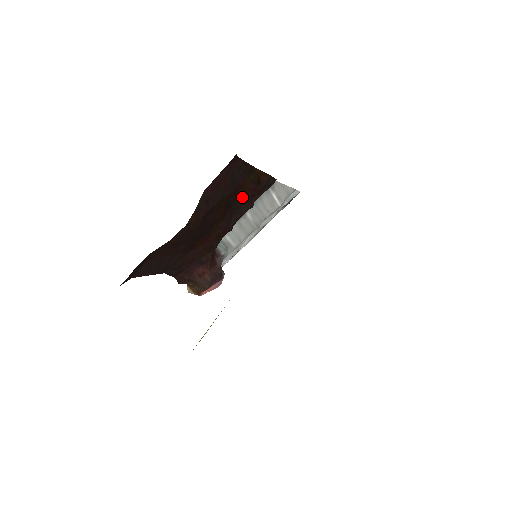
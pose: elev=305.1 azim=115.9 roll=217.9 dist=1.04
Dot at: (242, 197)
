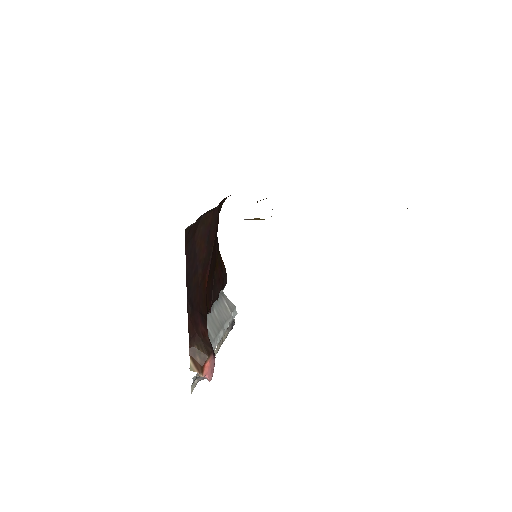
Dot at: (216, 273)
